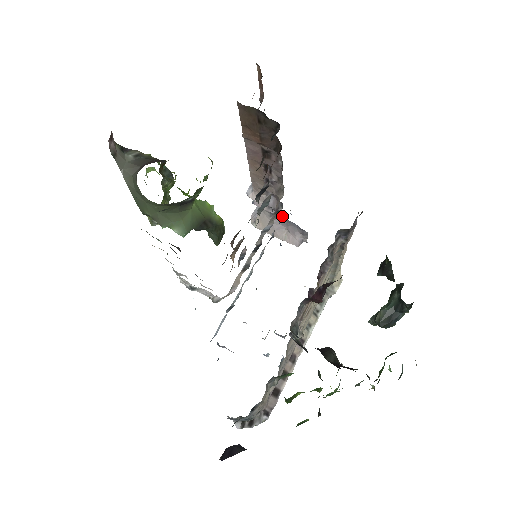
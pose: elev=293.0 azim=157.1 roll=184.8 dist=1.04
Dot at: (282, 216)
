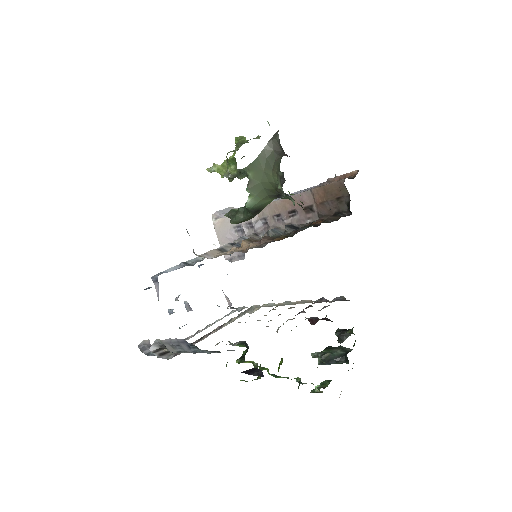
Dot at: occluded
